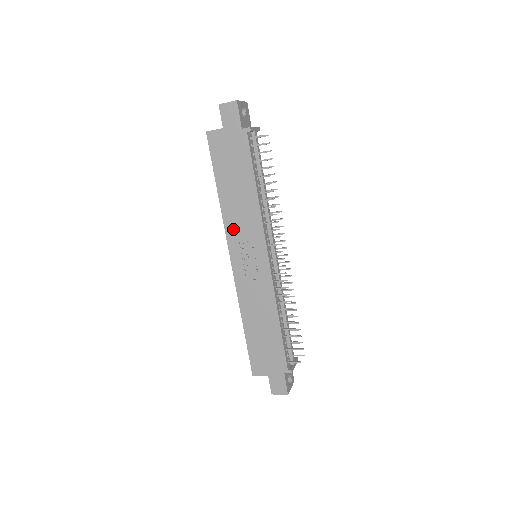
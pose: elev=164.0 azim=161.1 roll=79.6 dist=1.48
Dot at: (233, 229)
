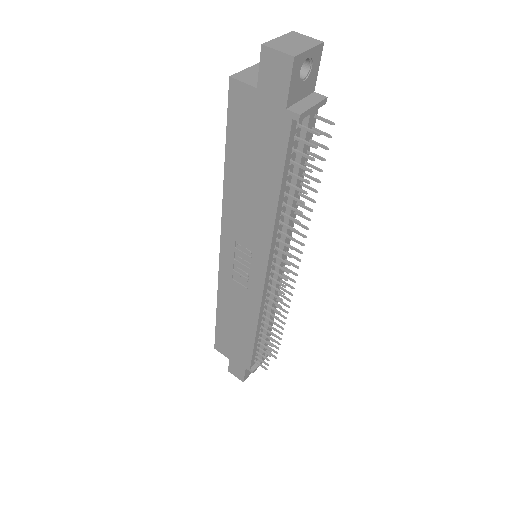
Dot at: (232, 223)
